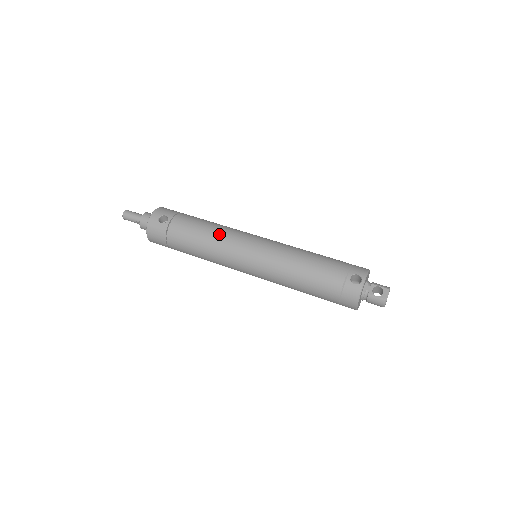
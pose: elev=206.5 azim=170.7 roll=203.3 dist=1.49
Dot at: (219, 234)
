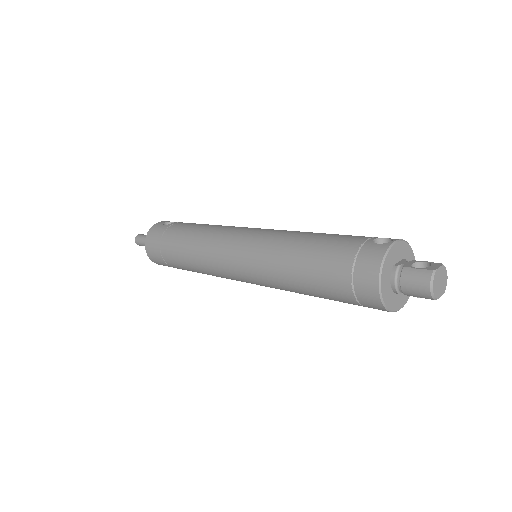
Dot at: (219, 225)
